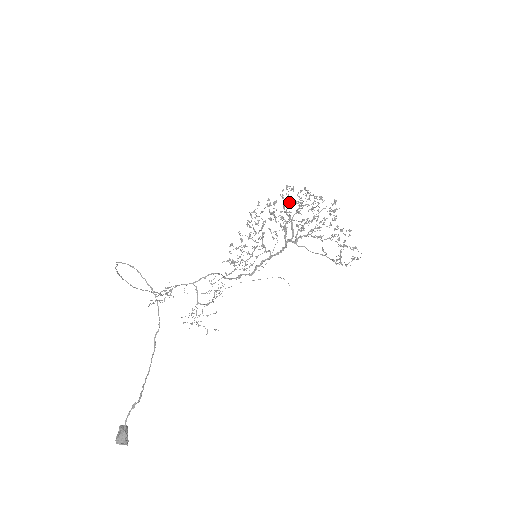
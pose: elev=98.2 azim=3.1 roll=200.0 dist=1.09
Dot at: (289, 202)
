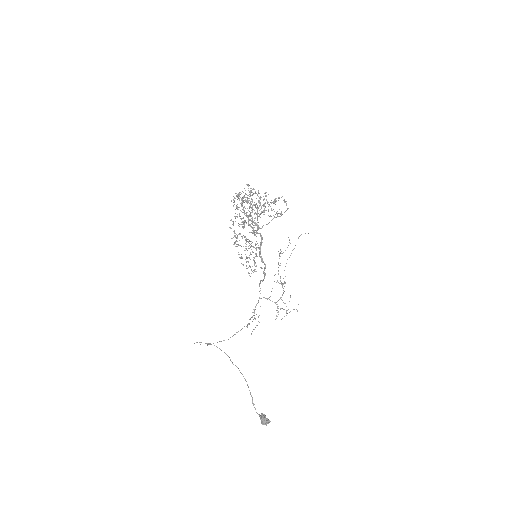
Dot at: occluded
